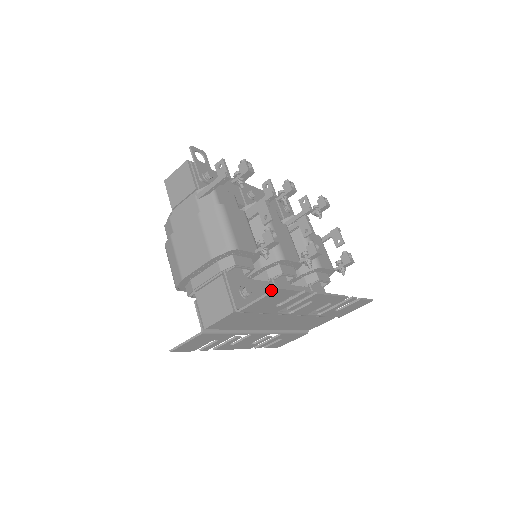
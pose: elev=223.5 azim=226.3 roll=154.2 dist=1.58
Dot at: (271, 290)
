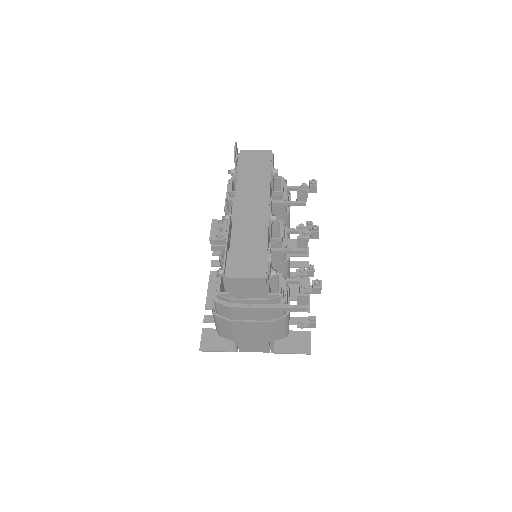
Dot at: occluded
